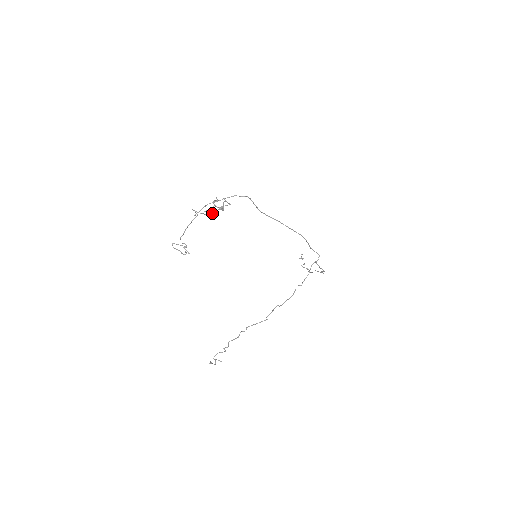
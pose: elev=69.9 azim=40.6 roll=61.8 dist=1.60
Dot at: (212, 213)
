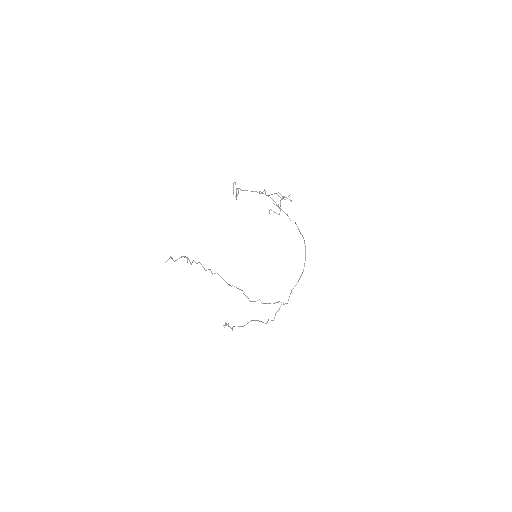
Dot at: (284, 196)
